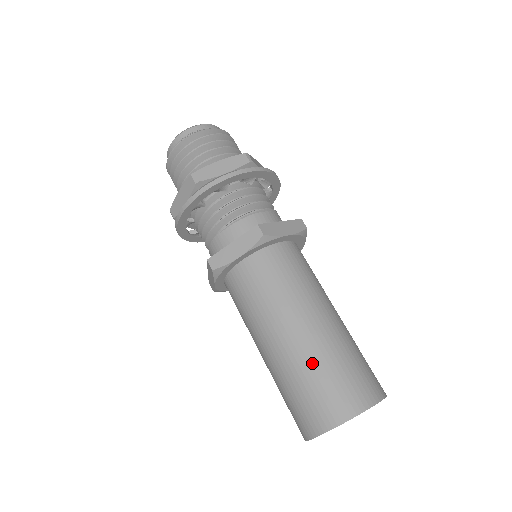
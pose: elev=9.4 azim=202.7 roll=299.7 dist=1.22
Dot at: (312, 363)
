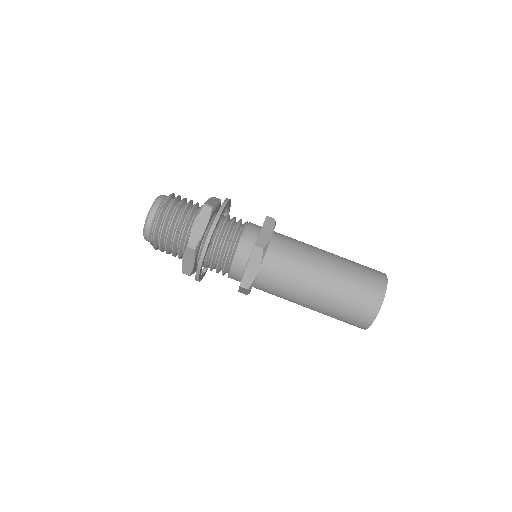
Dot at: (350, 265)
